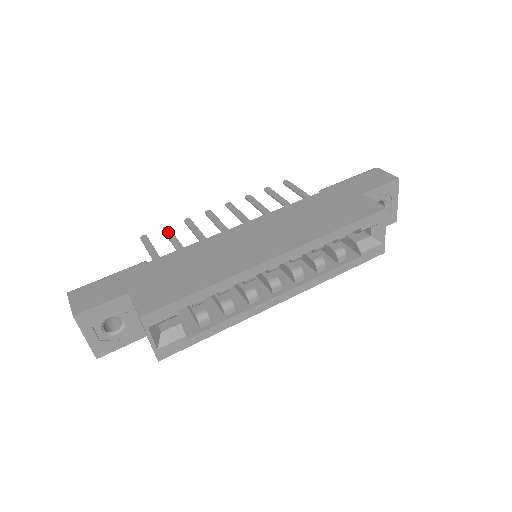
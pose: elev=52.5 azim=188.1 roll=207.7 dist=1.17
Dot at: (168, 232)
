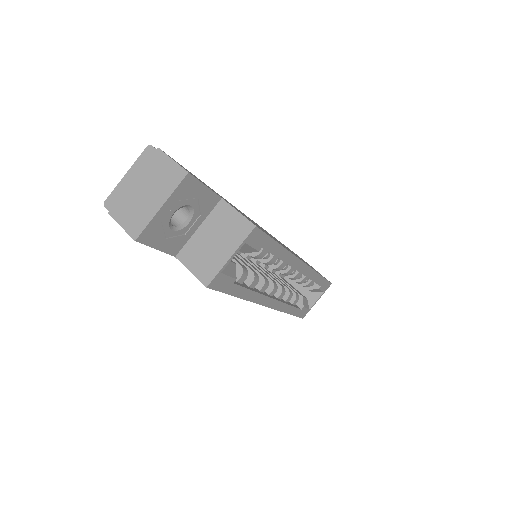
Dot at: occluded
